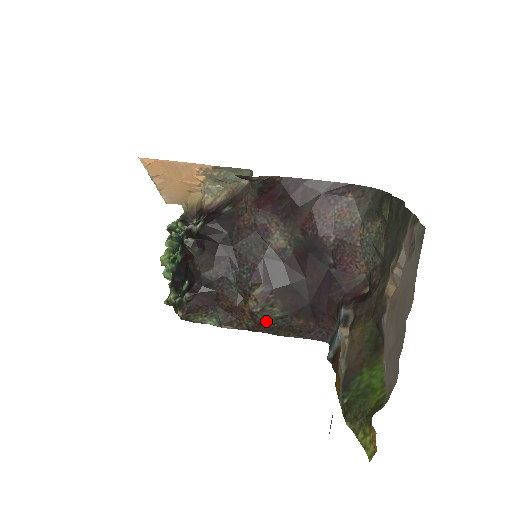
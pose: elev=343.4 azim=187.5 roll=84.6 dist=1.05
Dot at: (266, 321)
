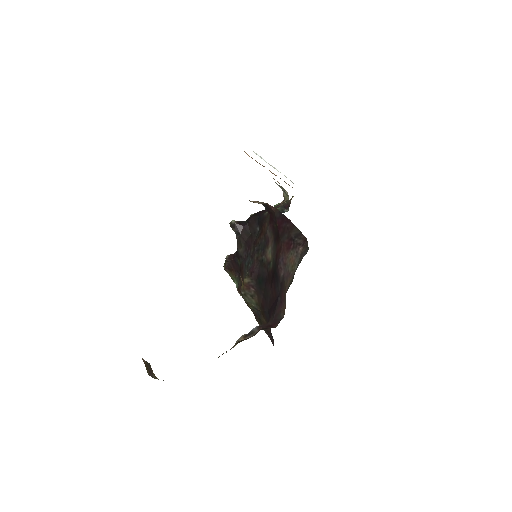
Dot at: (248, 304)
